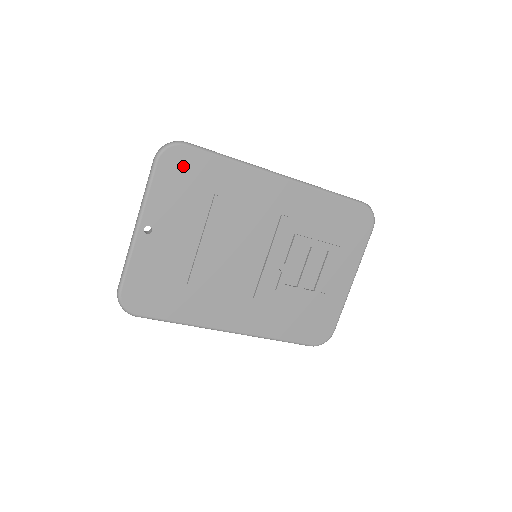
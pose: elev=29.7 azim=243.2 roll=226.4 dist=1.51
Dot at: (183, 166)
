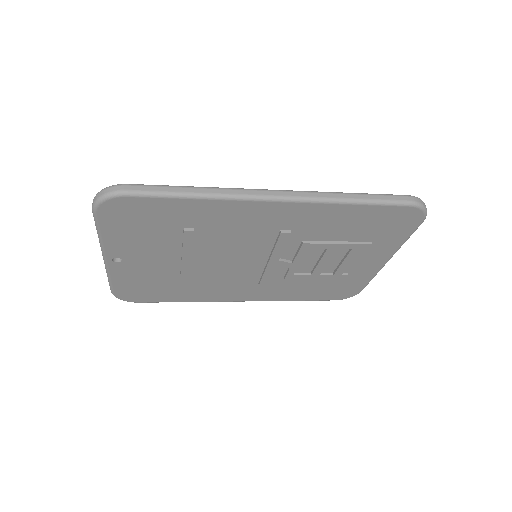
Dot at: (131, 213)
